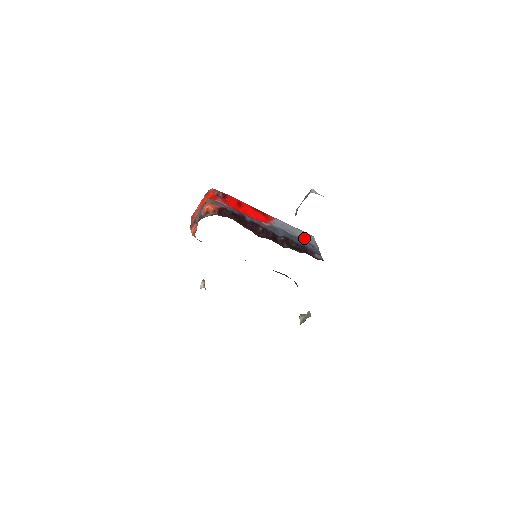
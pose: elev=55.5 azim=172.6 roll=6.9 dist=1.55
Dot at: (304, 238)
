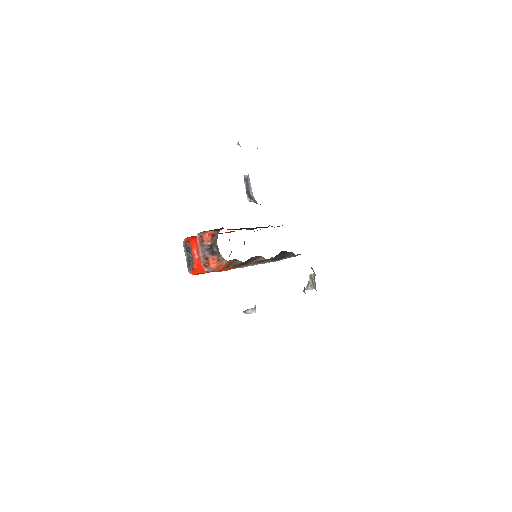
Dot at: occluded
